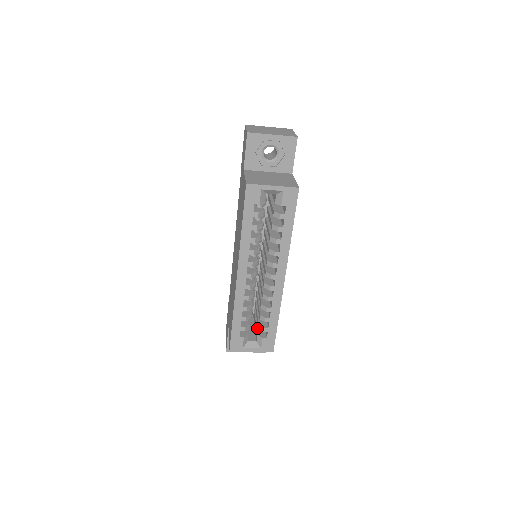
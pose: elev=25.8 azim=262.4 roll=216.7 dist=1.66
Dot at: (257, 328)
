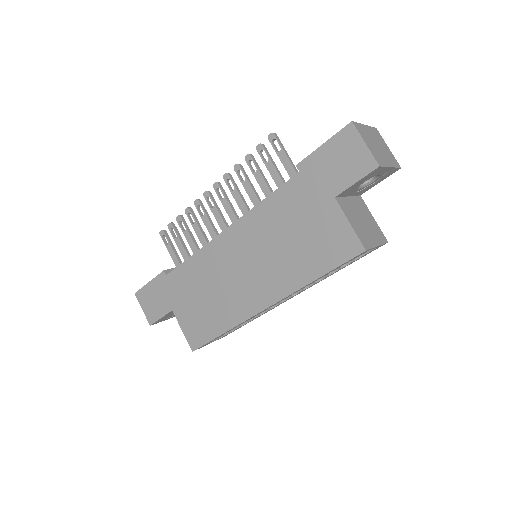
Dot at: occluded
